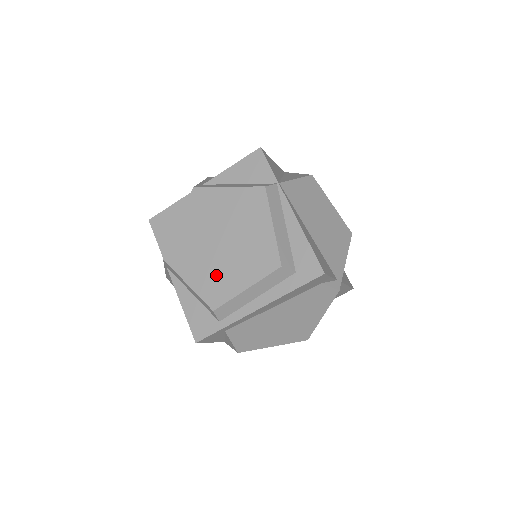
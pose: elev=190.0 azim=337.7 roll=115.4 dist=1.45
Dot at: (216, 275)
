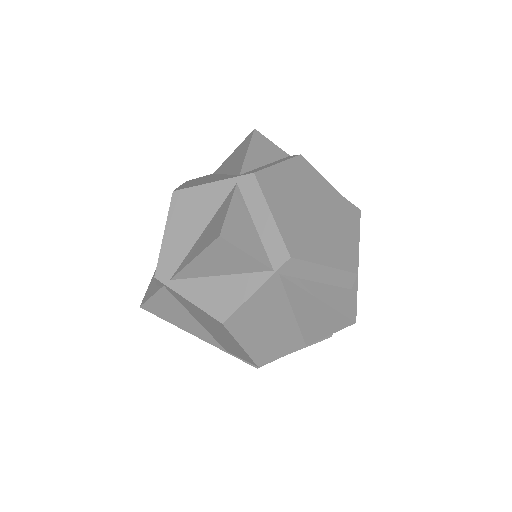
Dot at: (335, 243)
